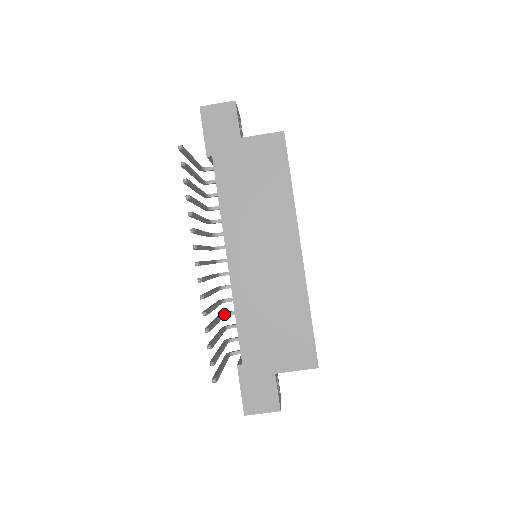
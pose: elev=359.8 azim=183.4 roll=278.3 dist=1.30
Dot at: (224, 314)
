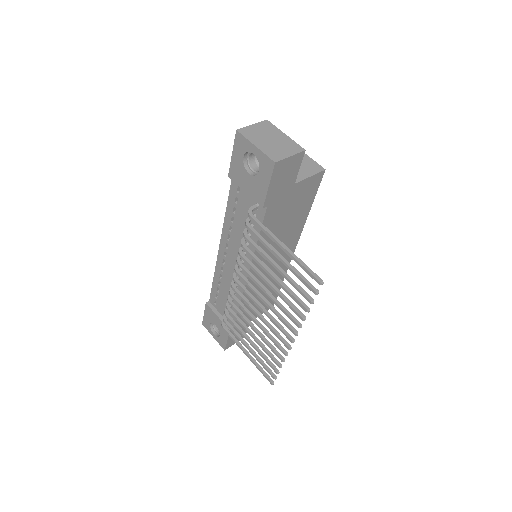
Dot at: (229, 307)
